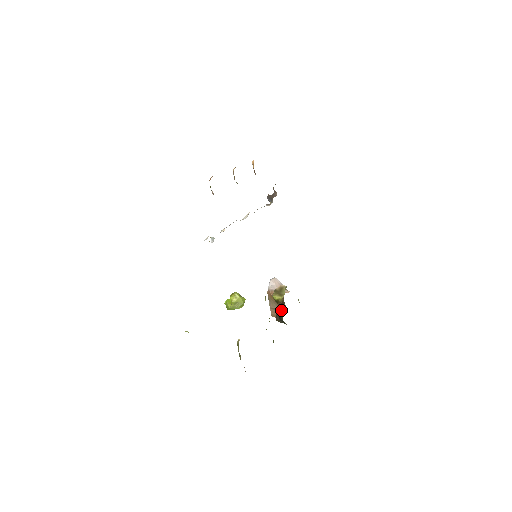
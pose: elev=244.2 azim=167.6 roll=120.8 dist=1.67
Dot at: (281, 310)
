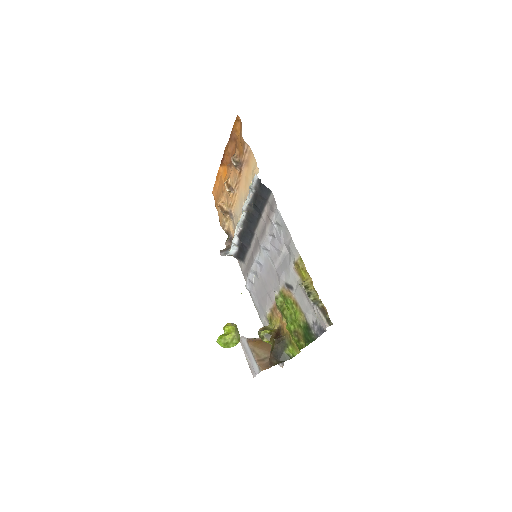
Dot at: (281, 336)
